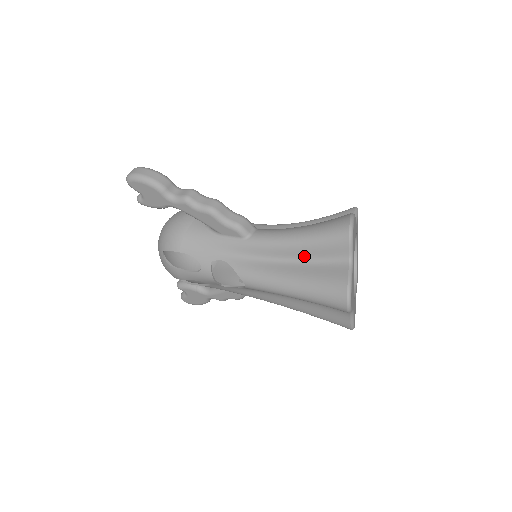
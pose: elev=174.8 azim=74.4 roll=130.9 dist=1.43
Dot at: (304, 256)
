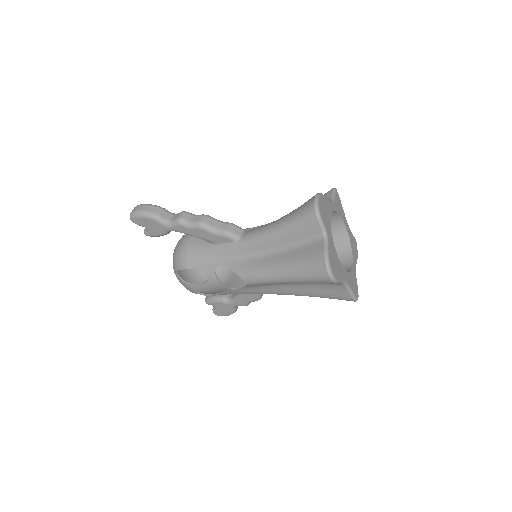
Dot at: (287, 243)
